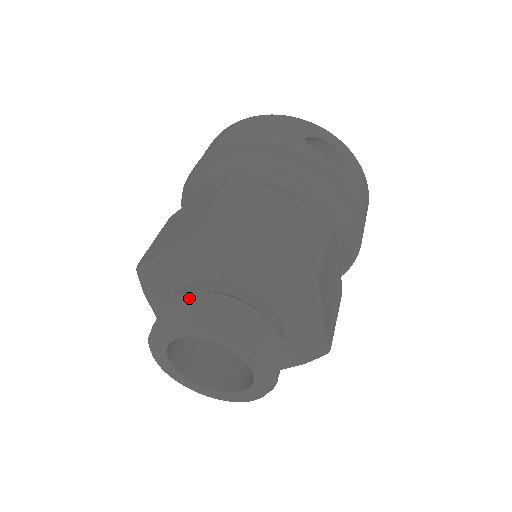
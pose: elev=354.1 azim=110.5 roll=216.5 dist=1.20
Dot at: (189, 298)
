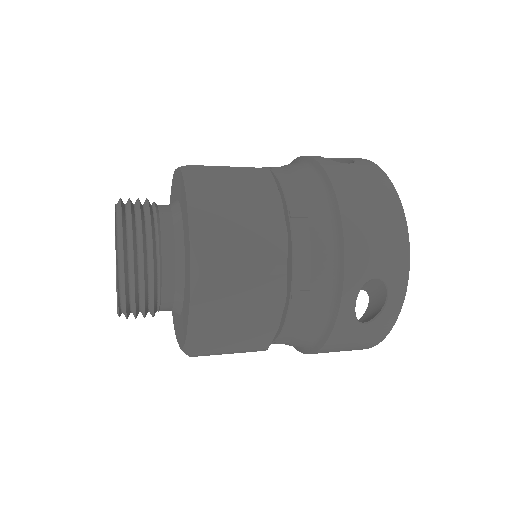
Dot at: occluded
